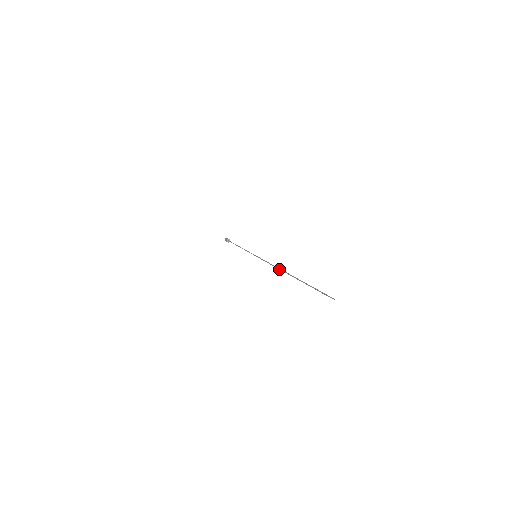
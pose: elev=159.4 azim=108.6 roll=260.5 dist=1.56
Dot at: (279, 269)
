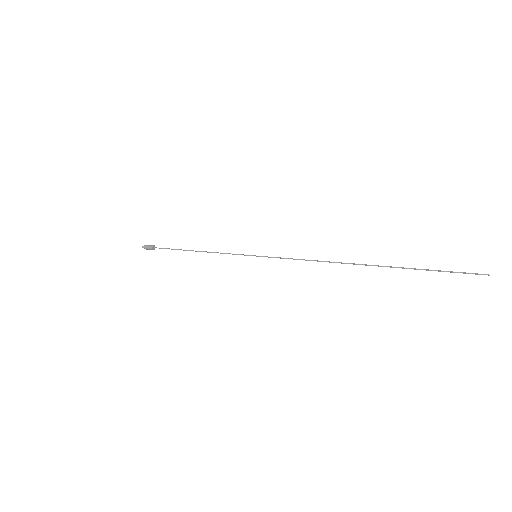
Dot at: (334, 262)
